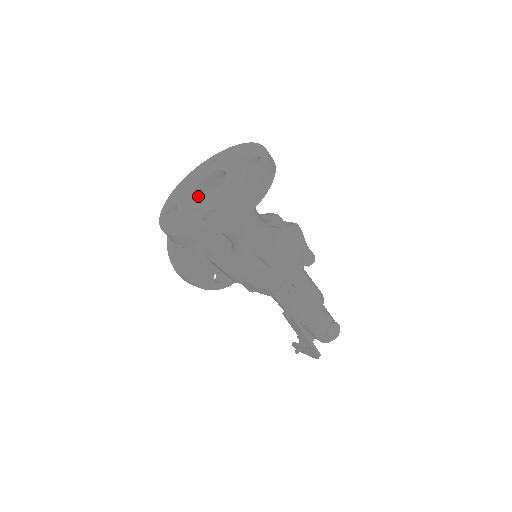
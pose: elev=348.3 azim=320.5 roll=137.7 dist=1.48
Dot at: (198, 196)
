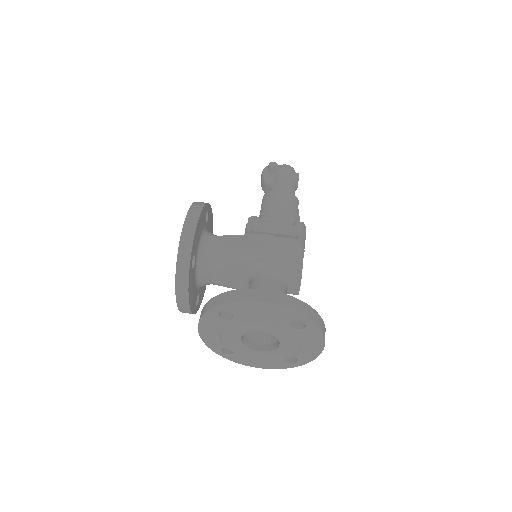
Dot at: (244, 338)
